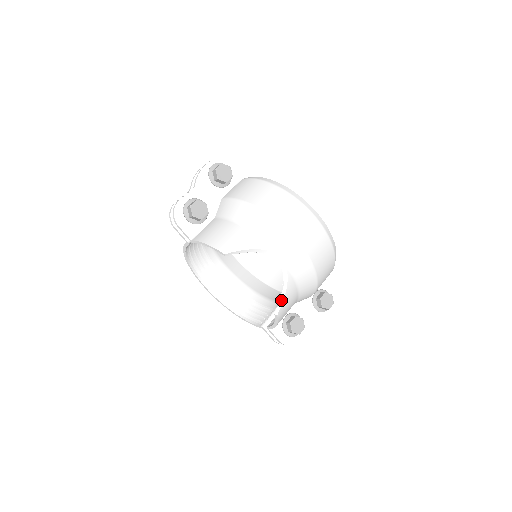
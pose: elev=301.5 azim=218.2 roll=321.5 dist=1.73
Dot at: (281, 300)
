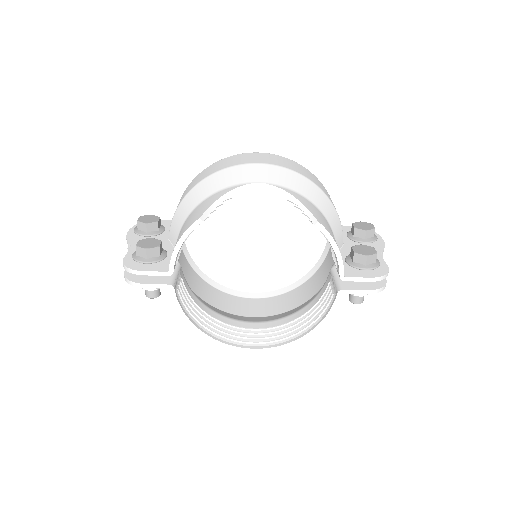
Dot at: (304, 210)
